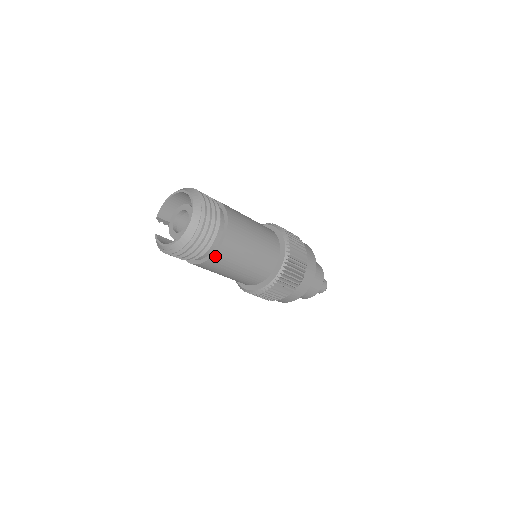
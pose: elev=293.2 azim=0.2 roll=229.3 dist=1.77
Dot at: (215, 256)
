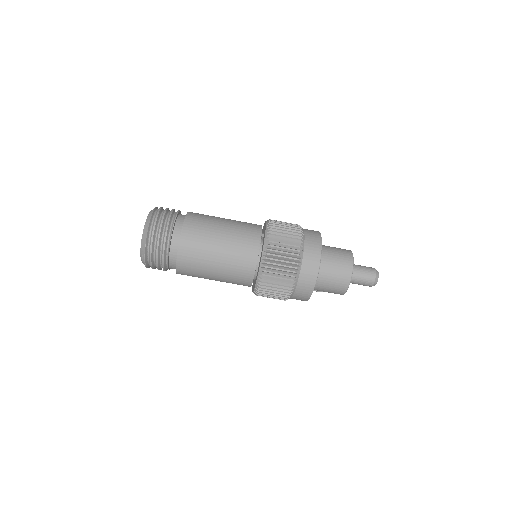
Dot at: (181, 249)
